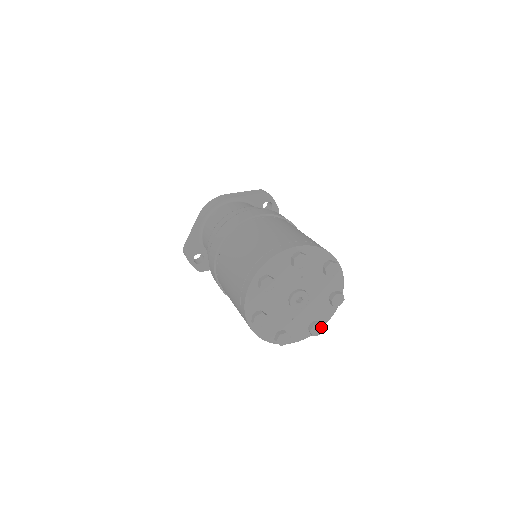
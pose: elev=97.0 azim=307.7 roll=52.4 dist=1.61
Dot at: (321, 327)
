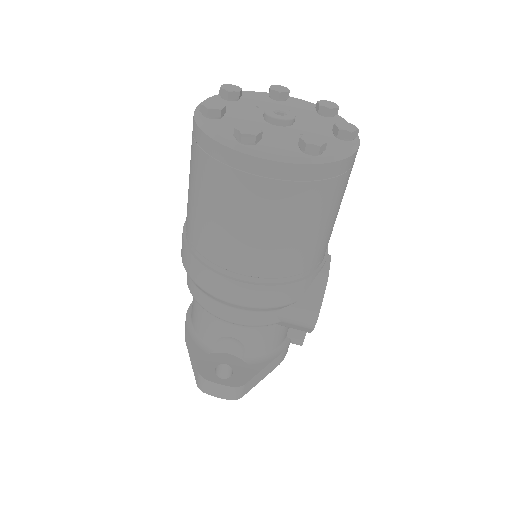
Dot at: (347, 124)
